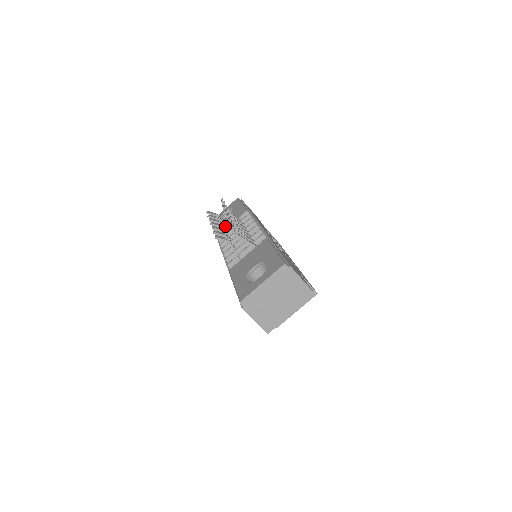
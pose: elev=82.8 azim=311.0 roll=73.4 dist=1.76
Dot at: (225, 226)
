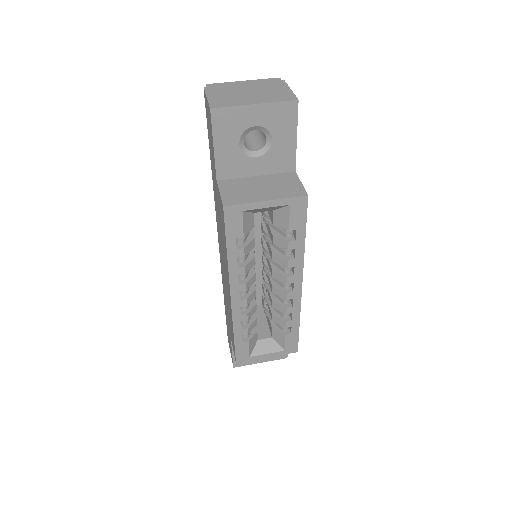
Dot at: occluded
